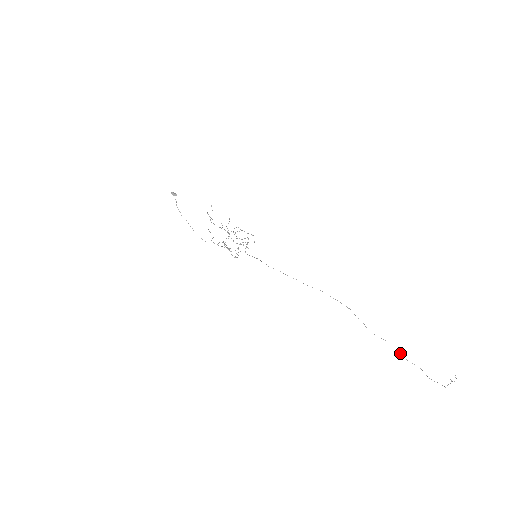
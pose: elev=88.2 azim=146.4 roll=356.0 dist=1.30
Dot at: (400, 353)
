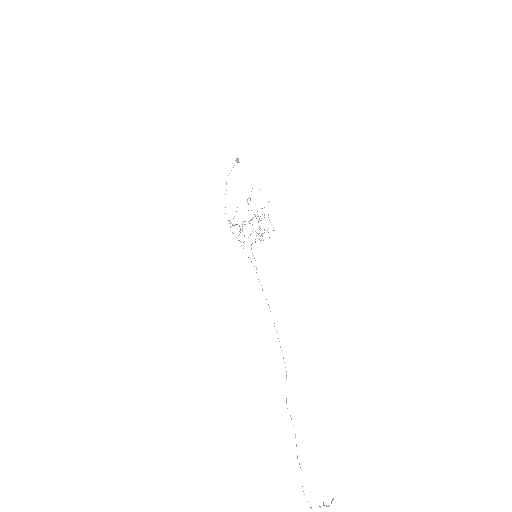
Dot at: (296, 445)
